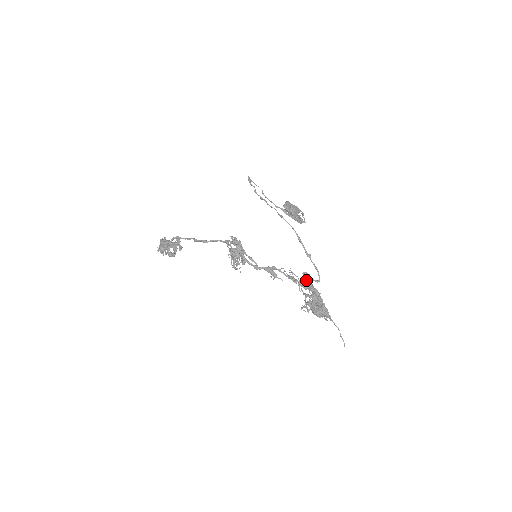
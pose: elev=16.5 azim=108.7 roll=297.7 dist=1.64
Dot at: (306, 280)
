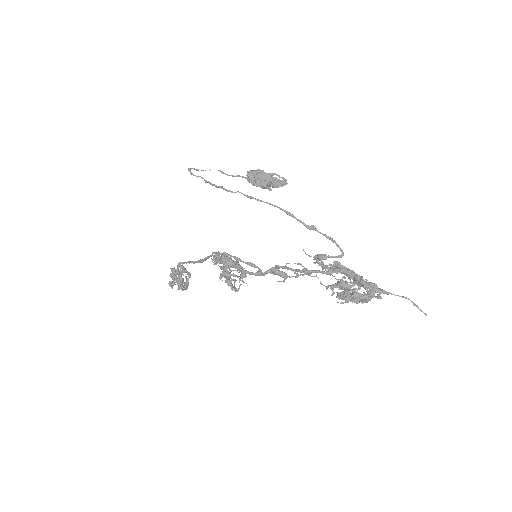
Dot at: occluded
